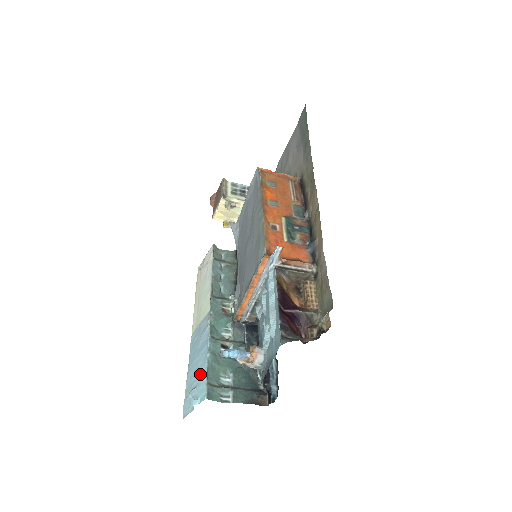
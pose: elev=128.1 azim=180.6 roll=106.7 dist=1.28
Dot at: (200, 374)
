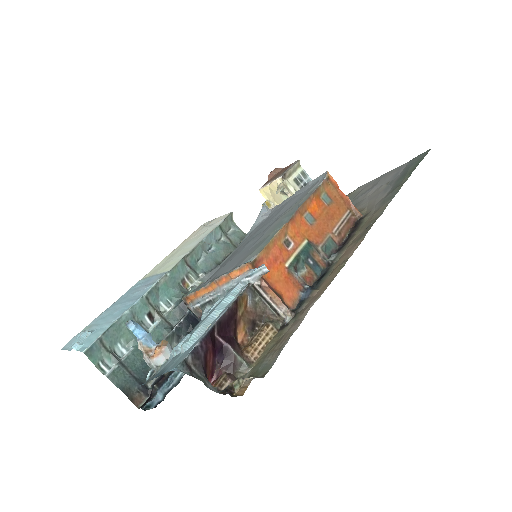
Dot at: (105, 323)
